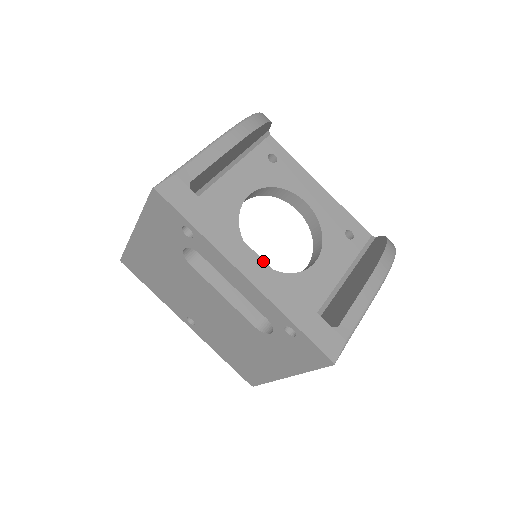
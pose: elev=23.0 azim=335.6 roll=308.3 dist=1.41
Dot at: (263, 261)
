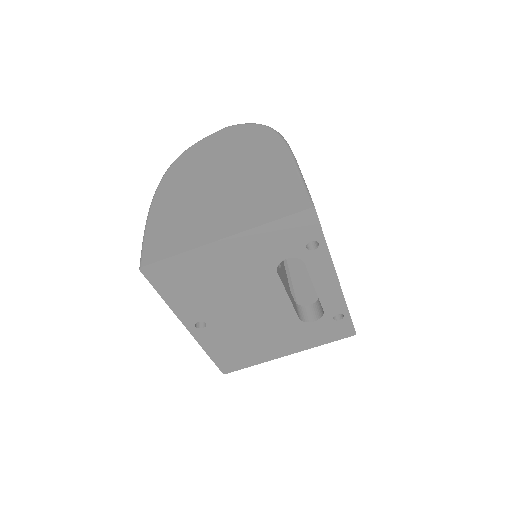
Dot at: occluded
